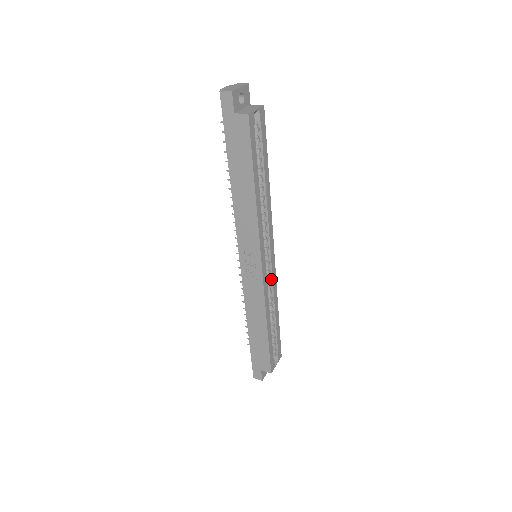
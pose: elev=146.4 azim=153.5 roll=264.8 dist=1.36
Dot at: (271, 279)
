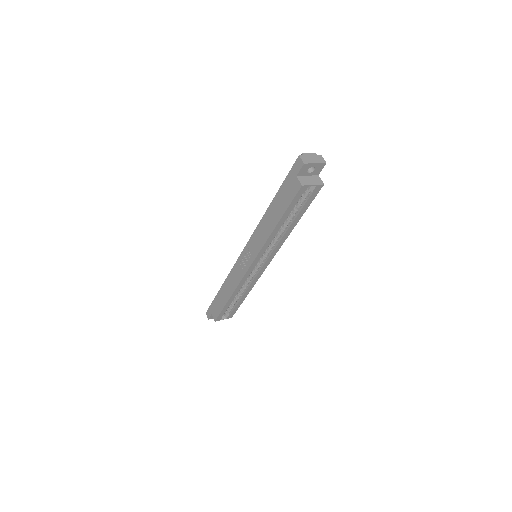
Dot at: (255, 276)
